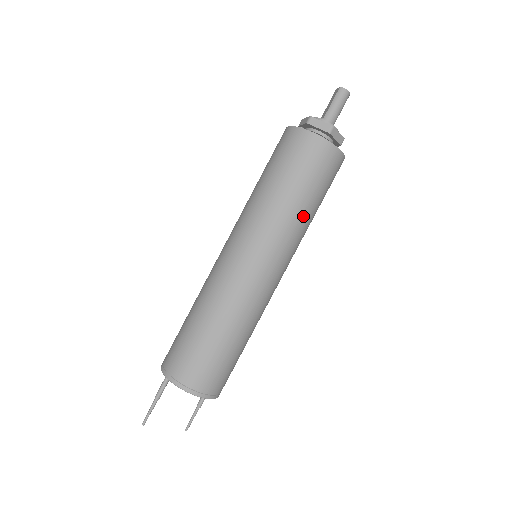
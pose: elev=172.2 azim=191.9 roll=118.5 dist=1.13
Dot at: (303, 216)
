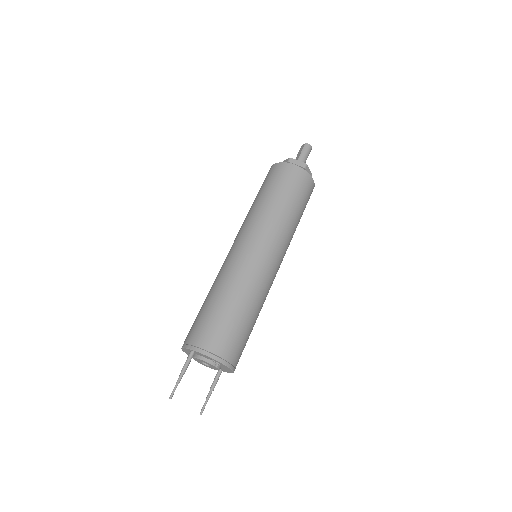
Dot at: (293, 222)
